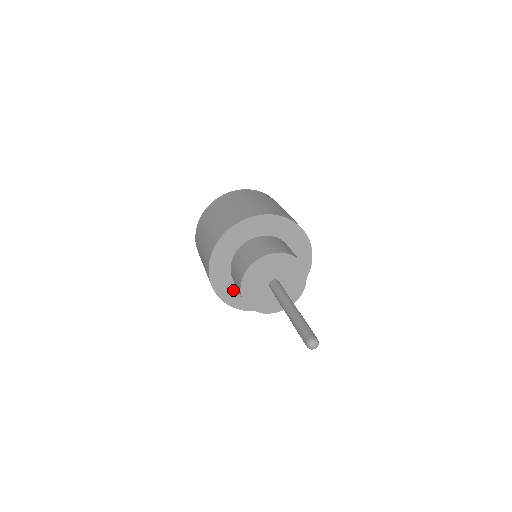
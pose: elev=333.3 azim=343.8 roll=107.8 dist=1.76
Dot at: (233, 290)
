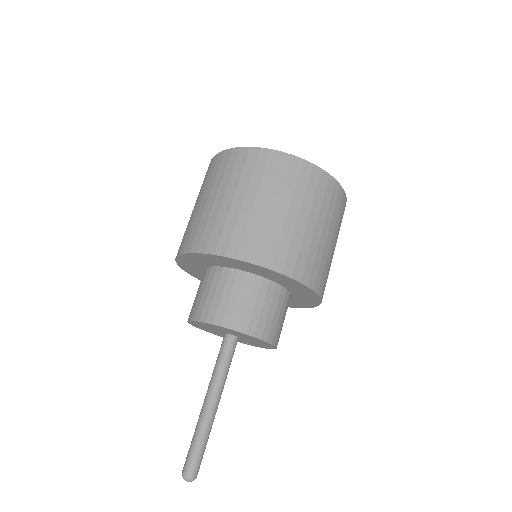
Dot at: occluded
